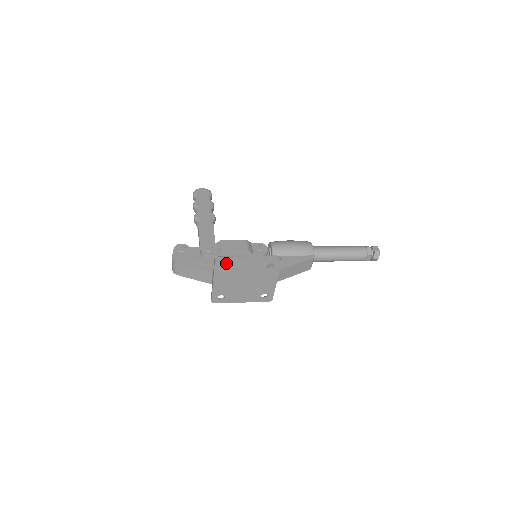
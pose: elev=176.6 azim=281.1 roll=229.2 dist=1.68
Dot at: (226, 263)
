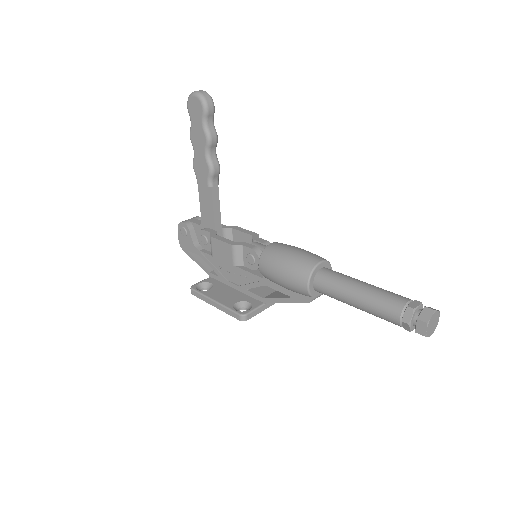
Dot at: occluded
